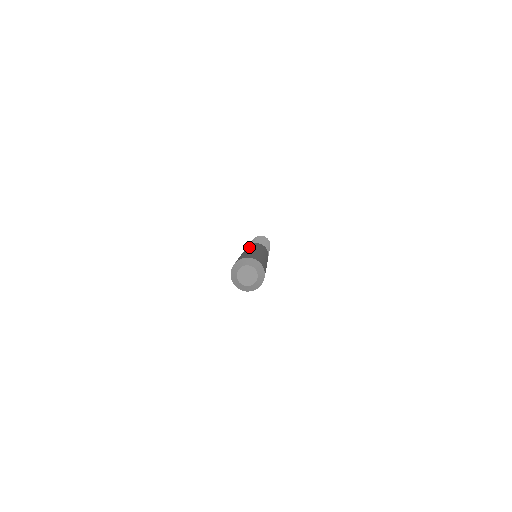
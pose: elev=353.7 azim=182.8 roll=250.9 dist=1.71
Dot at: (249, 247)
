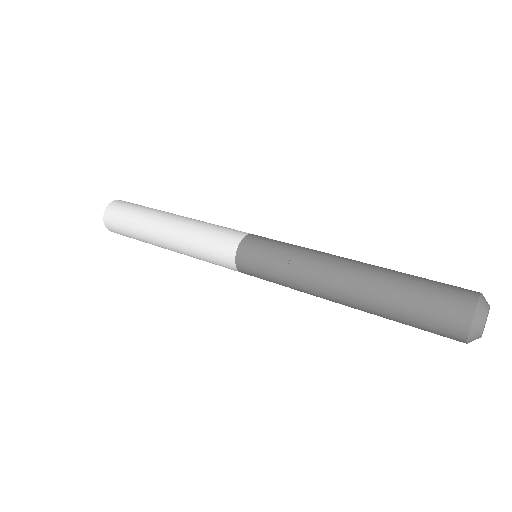
Dot at: (308, 250)
